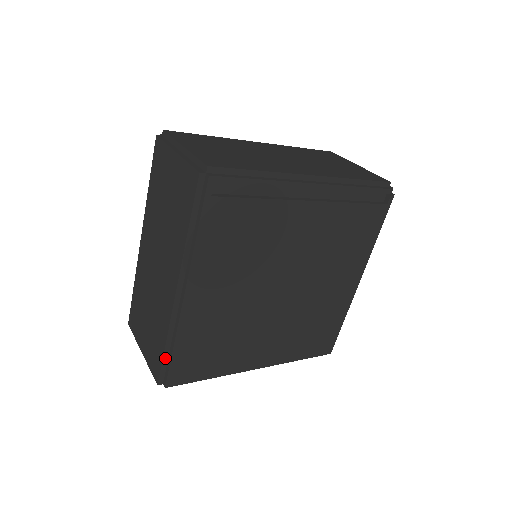
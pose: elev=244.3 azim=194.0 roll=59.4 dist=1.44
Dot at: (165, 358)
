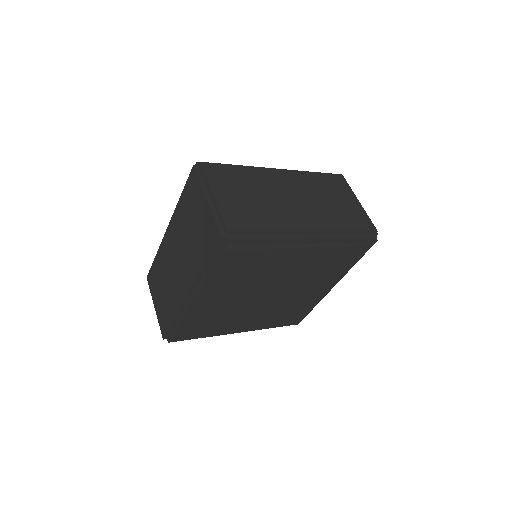
Dot at: (172, 327)
